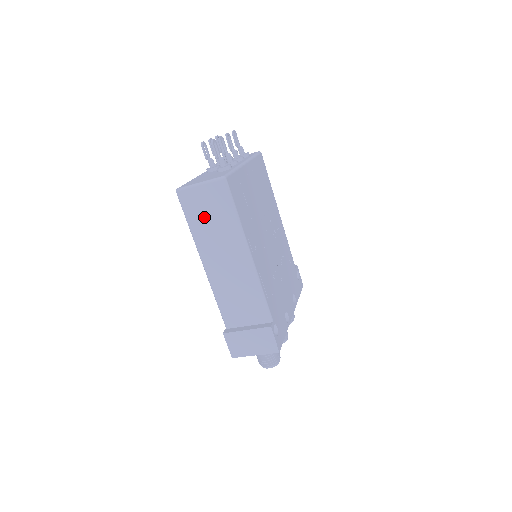
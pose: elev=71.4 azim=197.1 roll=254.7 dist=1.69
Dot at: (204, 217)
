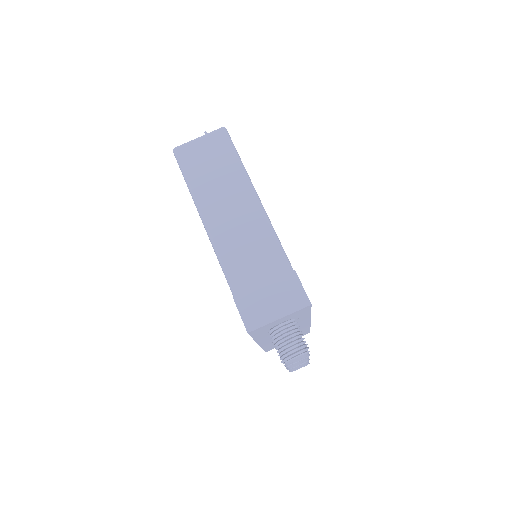
Dot at: (204, 167)
